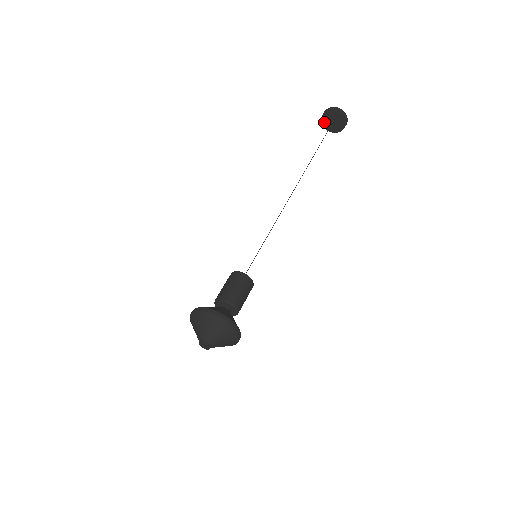
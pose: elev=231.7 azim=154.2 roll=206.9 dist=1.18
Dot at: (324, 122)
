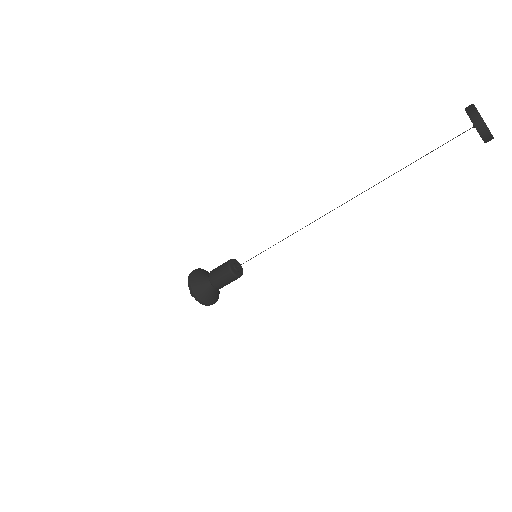
Dot at: occluded
